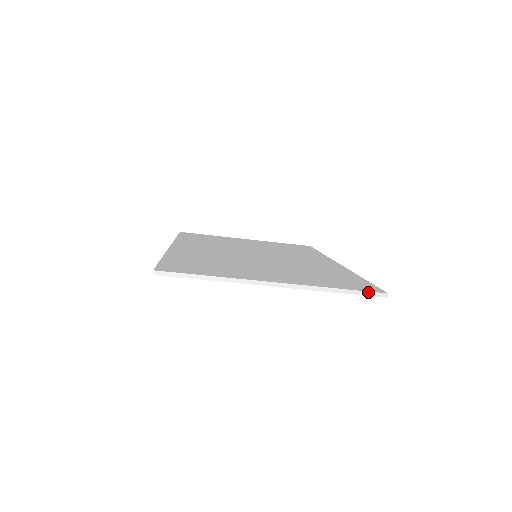
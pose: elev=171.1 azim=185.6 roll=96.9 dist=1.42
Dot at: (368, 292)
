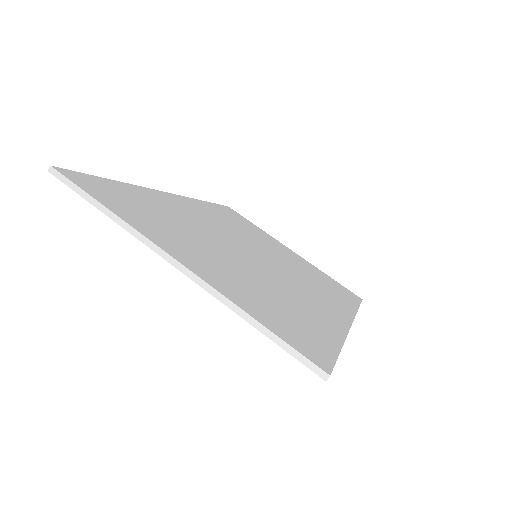
Dot at: (300, 354)
